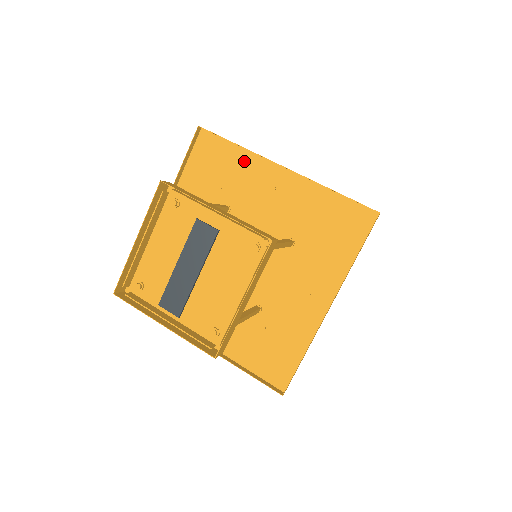
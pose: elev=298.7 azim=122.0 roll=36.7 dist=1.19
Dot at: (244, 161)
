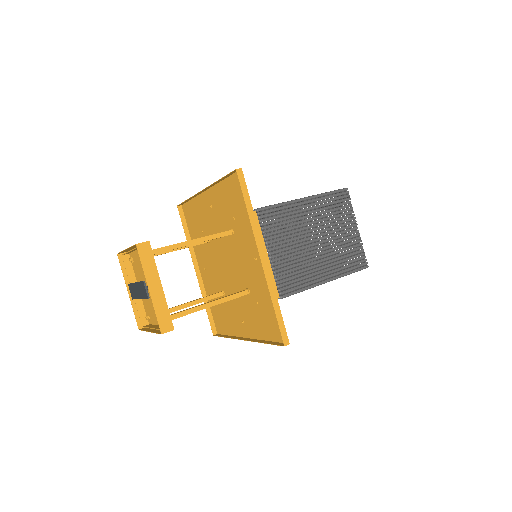
Dot at: occluded
